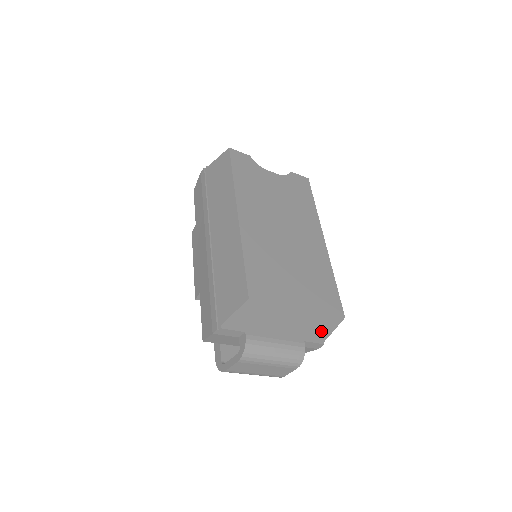
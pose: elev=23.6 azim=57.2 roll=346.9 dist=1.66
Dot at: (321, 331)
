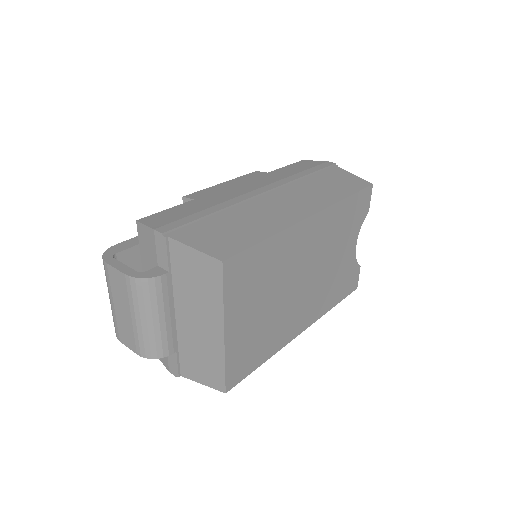
Dot at: (197, 368)
